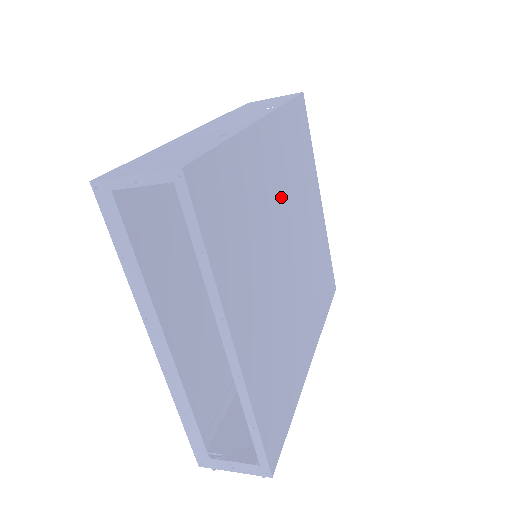
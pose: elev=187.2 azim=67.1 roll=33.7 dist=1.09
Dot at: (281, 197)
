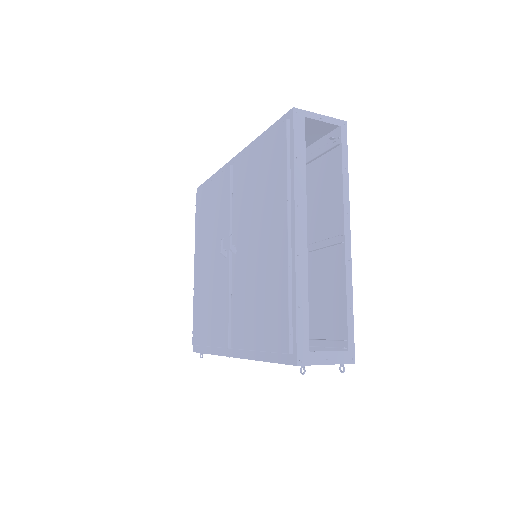
Dot at: occluded
